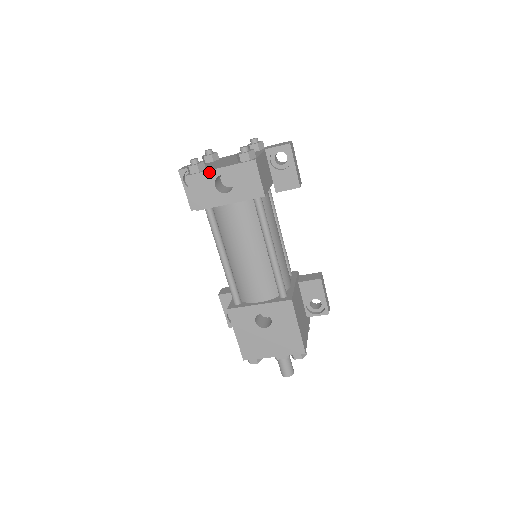
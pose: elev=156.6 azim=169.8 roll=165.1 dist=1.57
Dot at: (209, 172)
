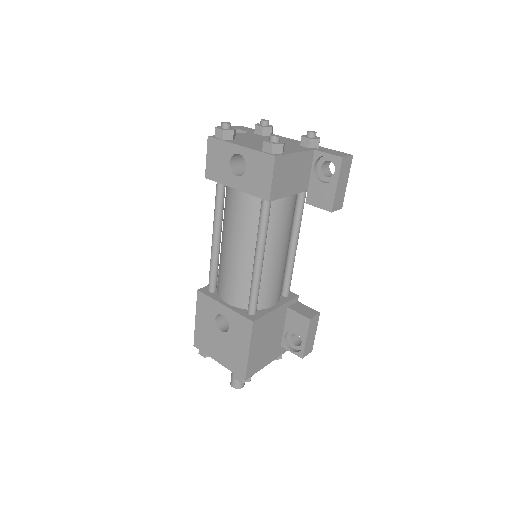
Dot at: (229, 144)
